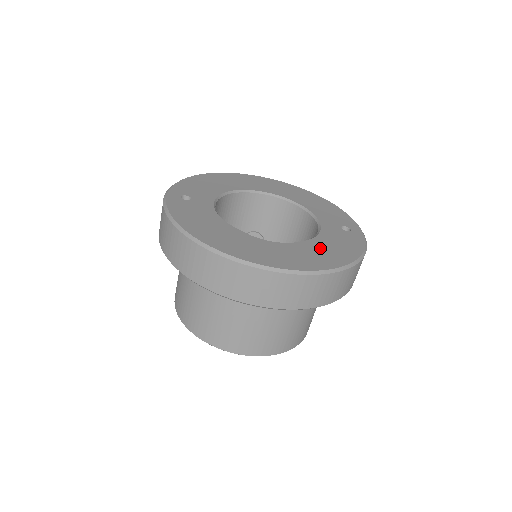
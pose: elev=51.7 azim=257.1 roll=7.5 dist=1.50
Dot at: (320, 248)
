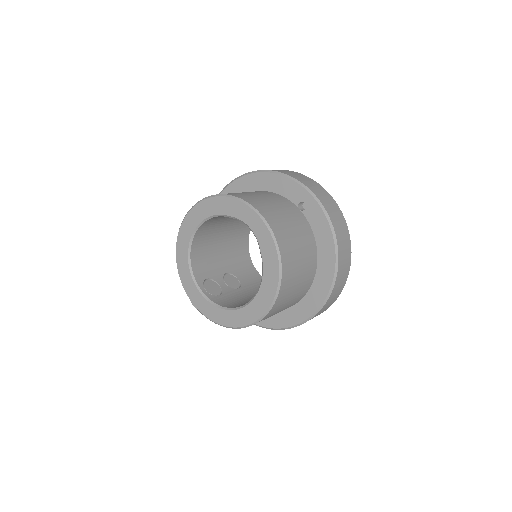
Dot at: occluded
